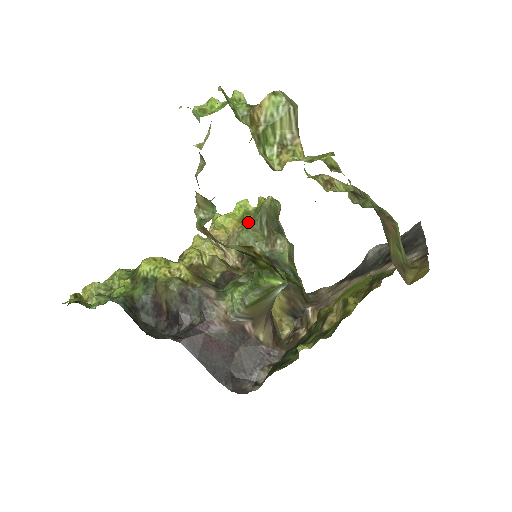
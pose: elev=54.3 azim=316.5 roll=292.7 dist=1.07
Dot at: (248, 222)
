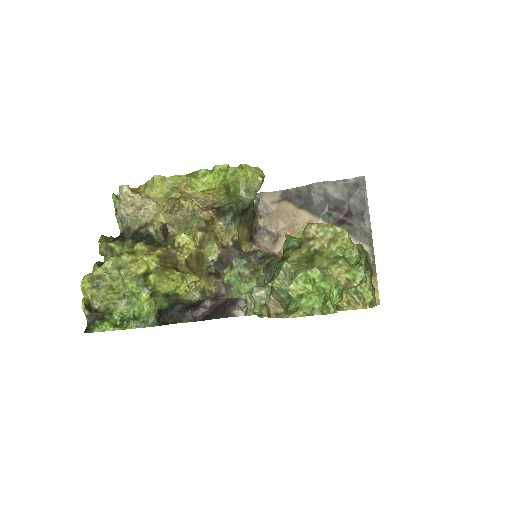
Dot at: (234, 198)
